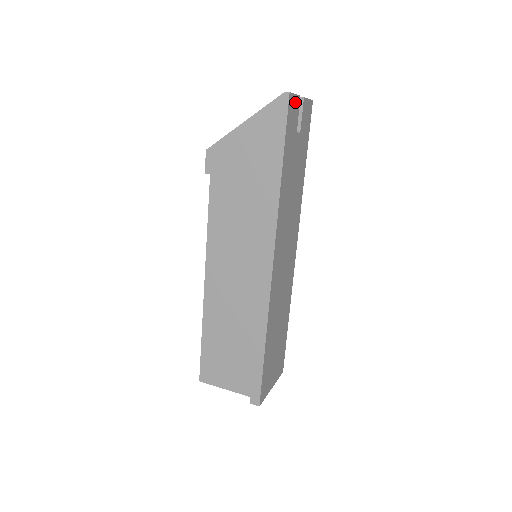
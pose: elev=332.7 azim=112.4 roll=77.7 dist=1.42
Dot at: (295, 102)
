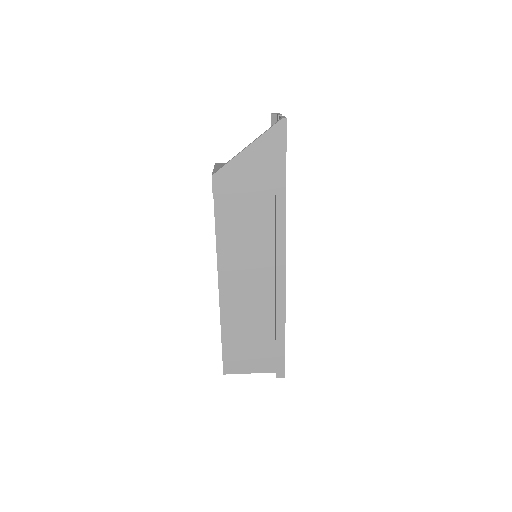
Dot at: occluded
